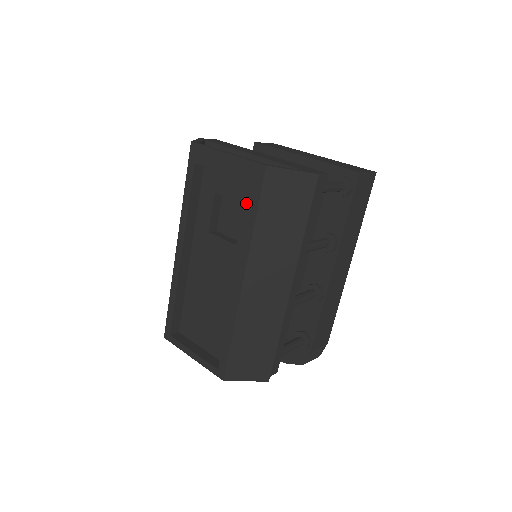
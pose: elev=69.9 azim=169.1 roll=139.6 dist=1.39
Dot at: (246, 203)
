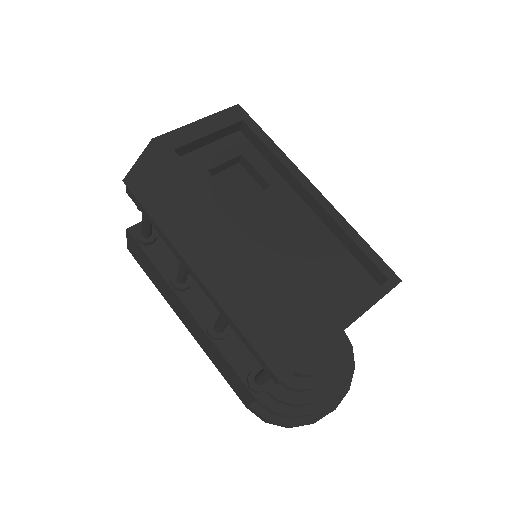
Dot at: (243, 152)
